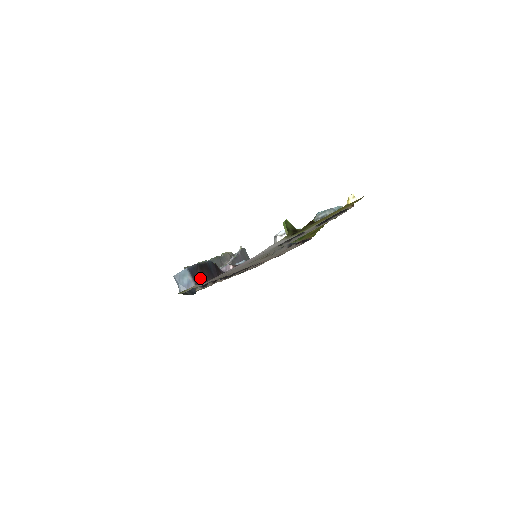
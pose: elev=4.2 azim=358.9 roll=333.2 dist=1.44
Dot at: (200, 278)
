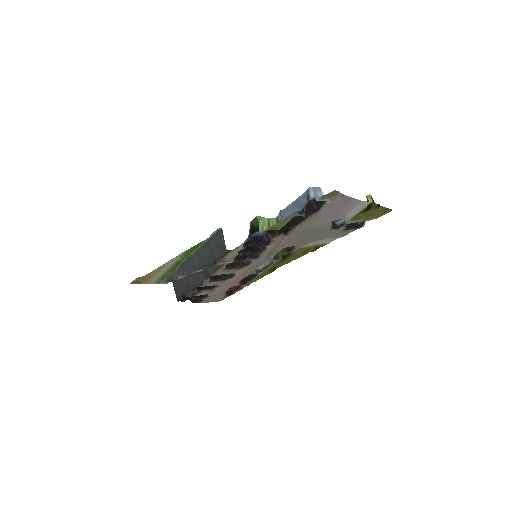
Dot at: (312, 205)
